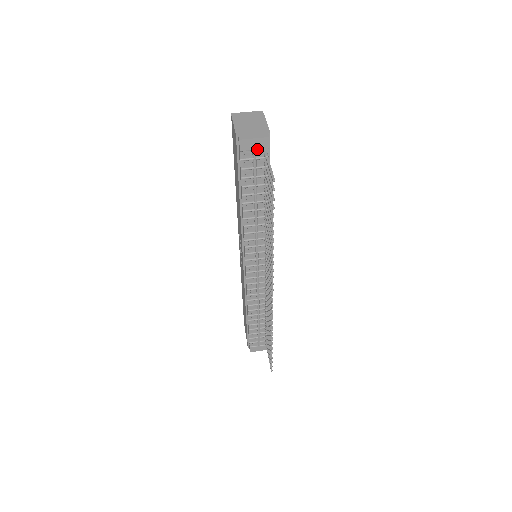
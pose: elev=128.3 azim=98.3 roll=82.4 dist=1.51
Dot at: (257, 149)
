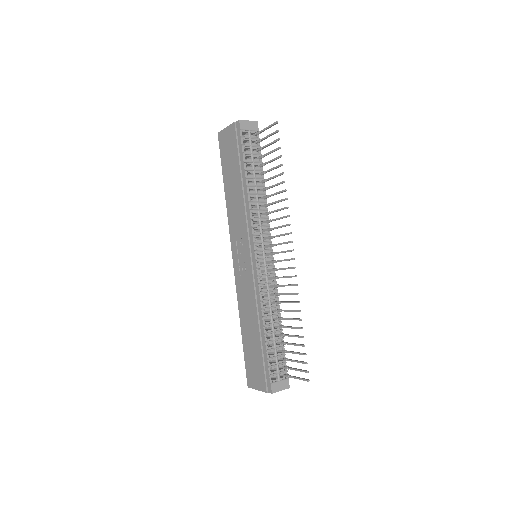
Dot at: (251, 130)
